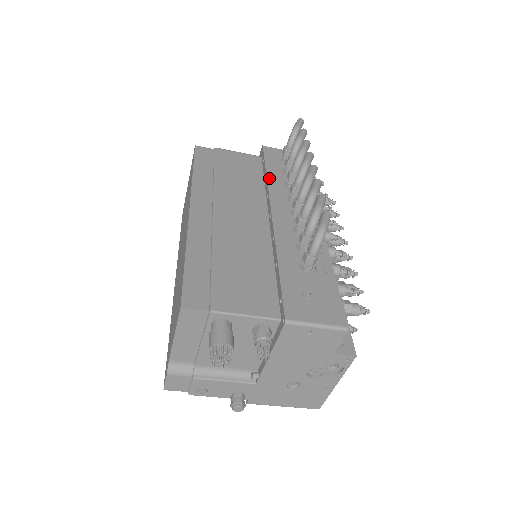
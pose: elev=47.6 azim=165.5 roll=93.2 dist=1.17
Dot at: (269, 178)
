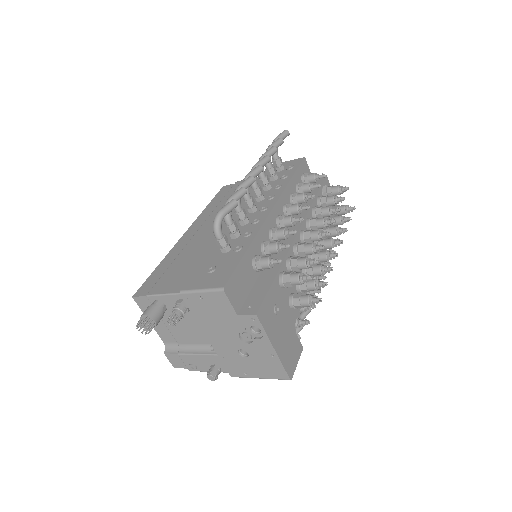
Dot at: occluded
